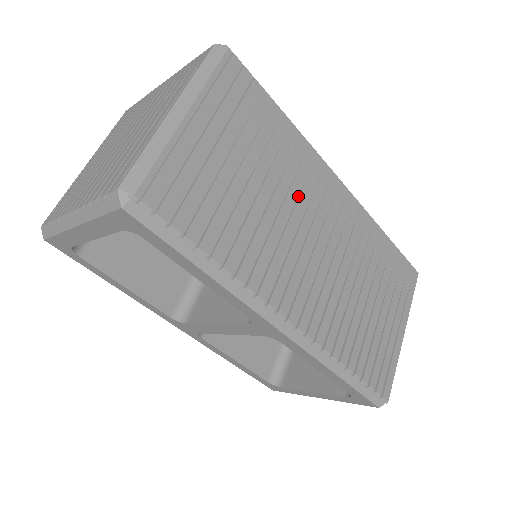
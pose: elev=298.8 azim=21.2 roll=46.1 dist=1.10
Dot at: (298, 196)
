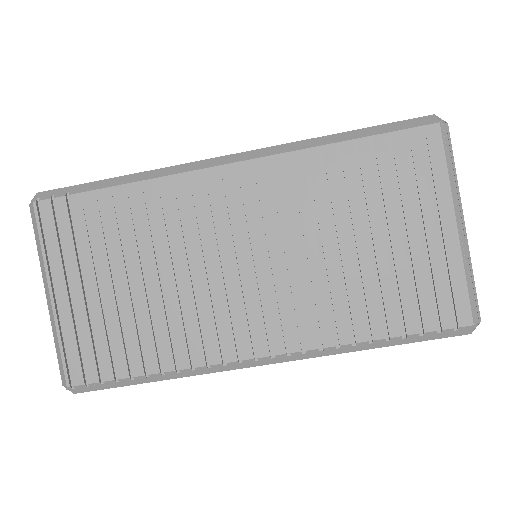
Dot at: (187, 241)
